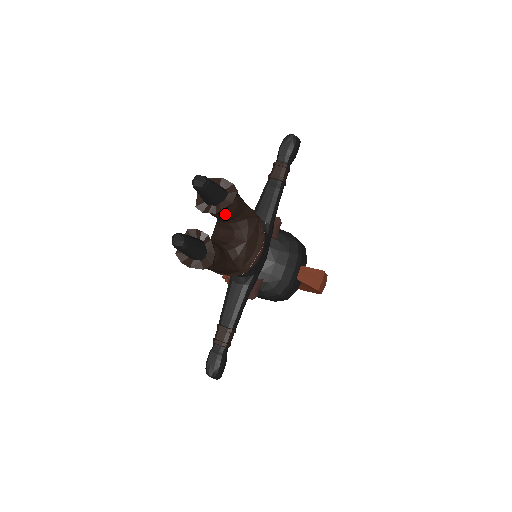
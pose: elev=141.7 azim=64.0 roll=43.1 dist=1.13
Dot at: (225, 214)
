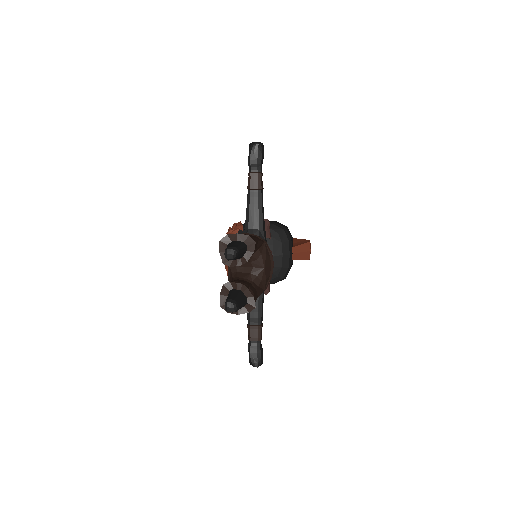
Dot at: occluded
